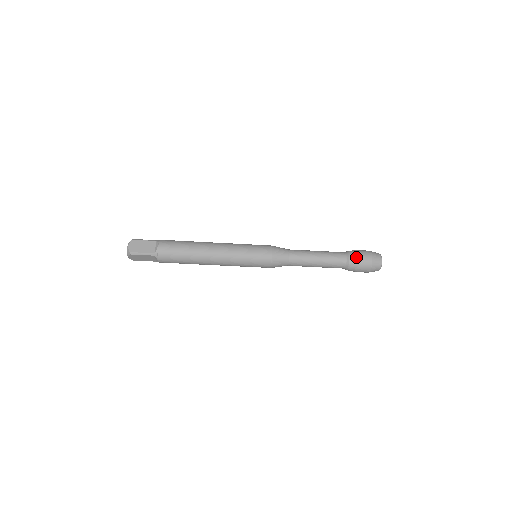
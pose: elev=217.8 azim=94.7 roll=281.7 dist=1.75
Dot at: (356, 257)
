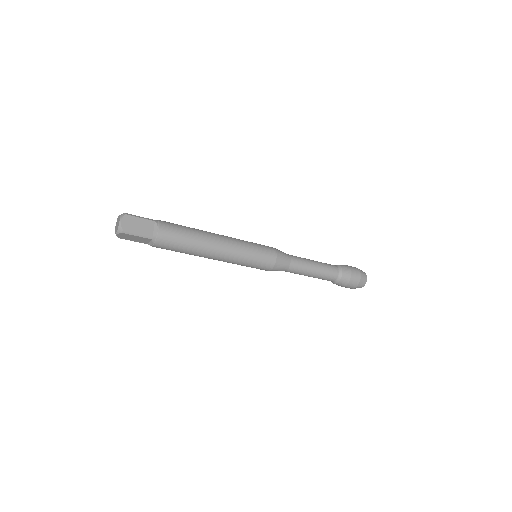
Dot at: (348, 274)
